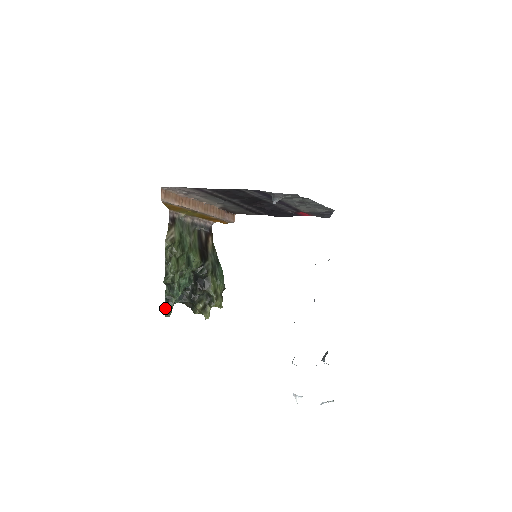
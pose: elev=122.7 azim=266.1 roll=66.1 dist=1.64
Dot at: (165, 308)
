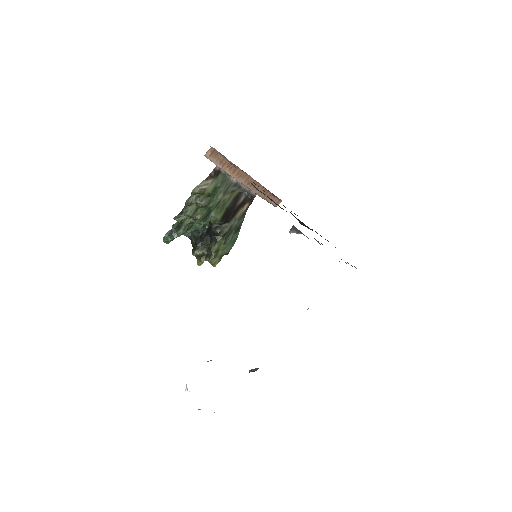
Dot at: (165, 237)
